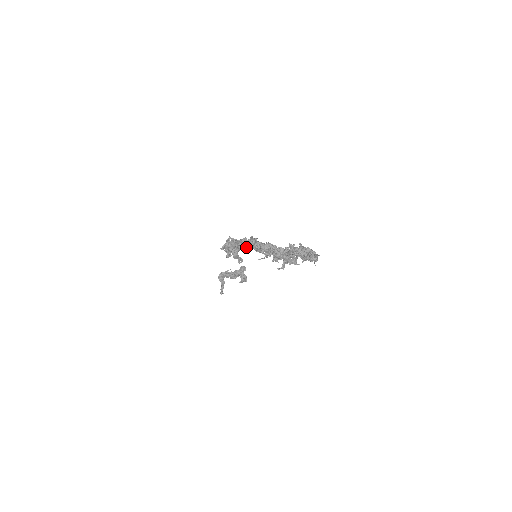
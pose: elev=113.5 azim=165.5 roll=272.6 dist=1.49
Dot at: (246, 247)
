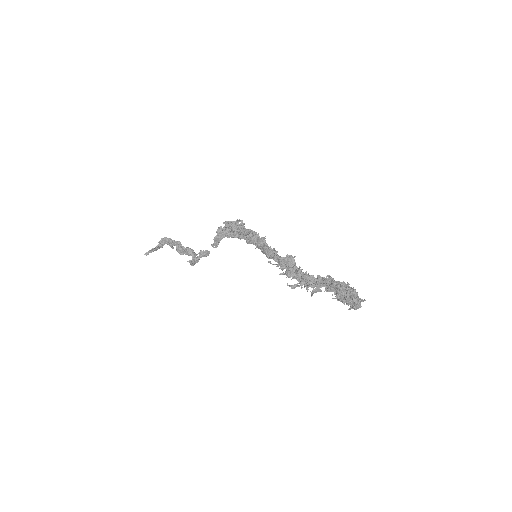
Dot at: (253, 241)
